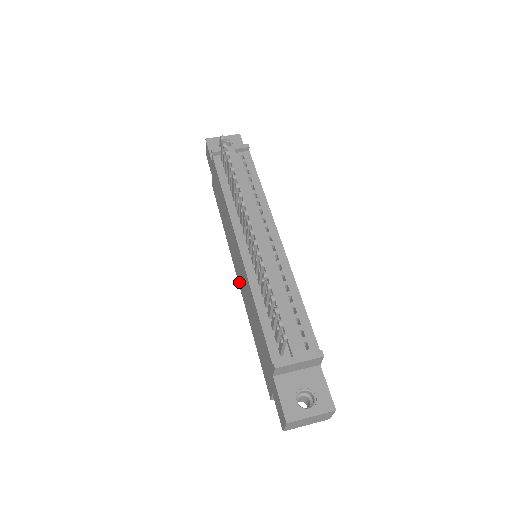
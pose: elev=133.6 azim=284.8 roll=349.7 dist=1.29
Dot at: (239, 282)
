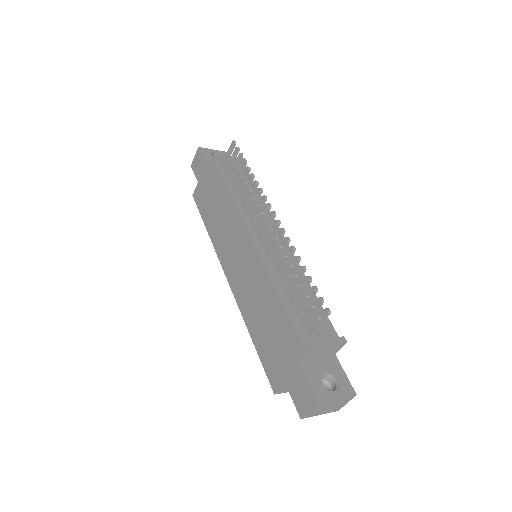
Dot at: (232, 281)
